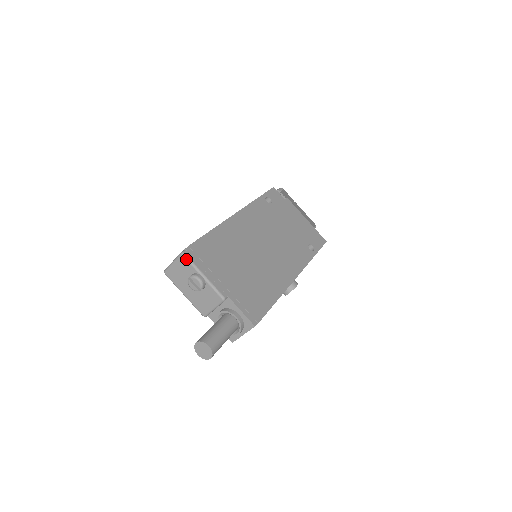
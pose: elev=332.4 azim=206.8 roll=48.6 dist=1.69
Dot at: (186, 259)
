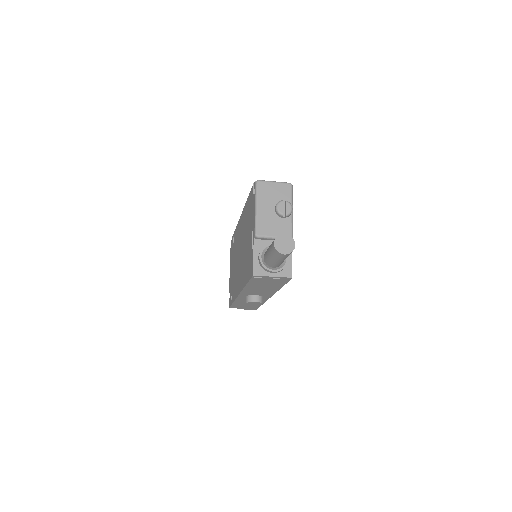
Dot at: (291, 189)
